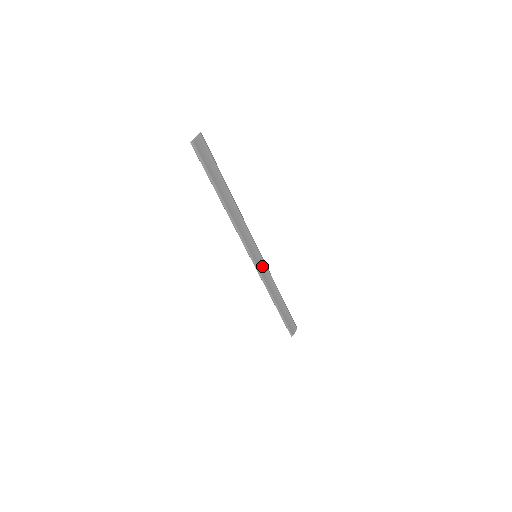
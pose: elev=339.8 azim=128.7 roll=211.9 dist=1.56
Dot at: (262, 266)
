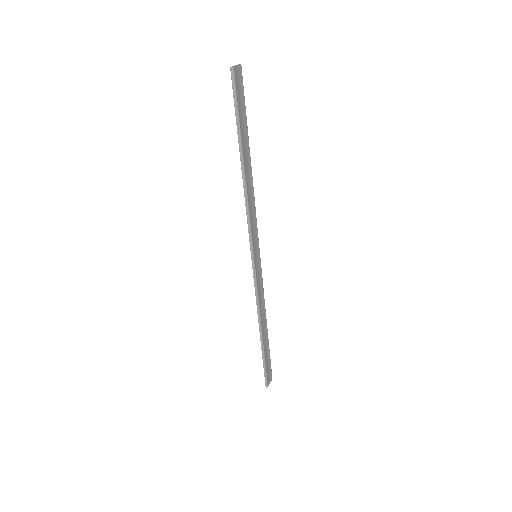
Dot at: (259, 273)
